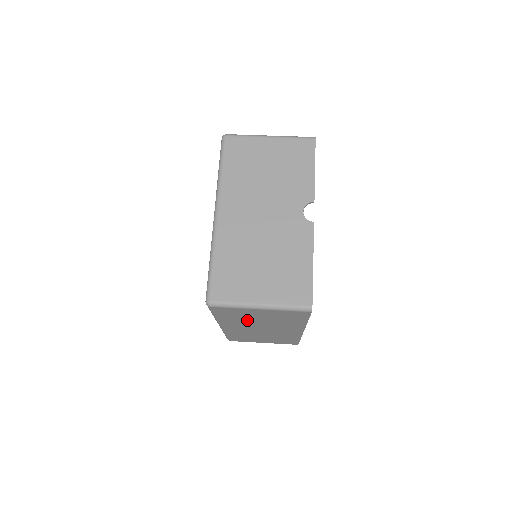
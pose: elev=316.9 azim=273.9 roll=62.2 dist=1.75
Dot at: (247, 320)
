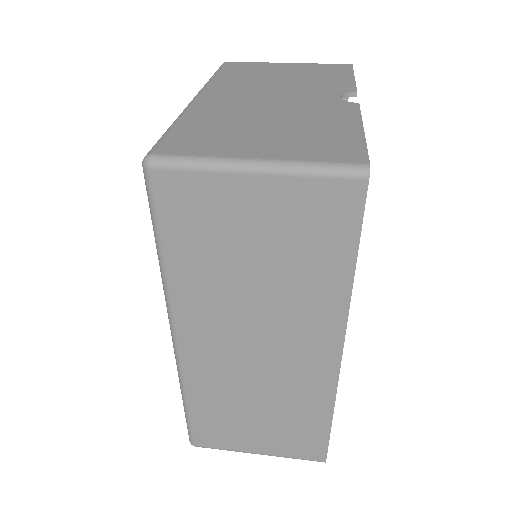
Dot at: (227, 276)
